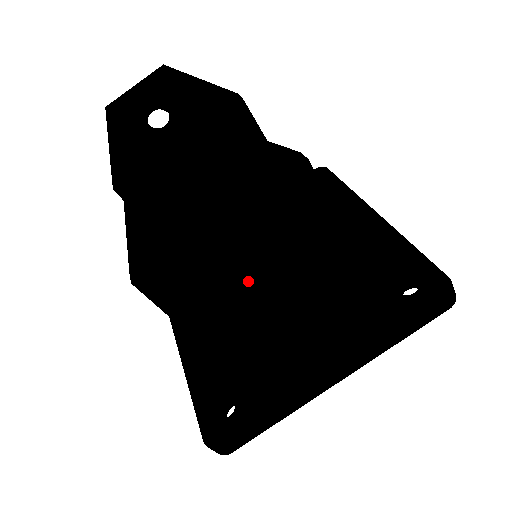
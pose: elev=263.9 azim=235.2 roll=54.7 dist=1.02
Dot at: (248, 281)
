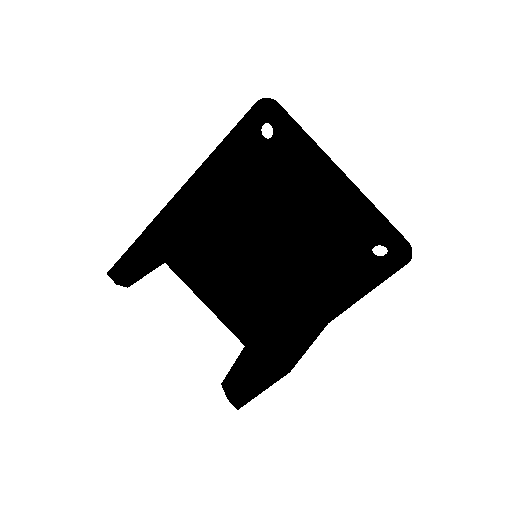
Dot at: occluded
